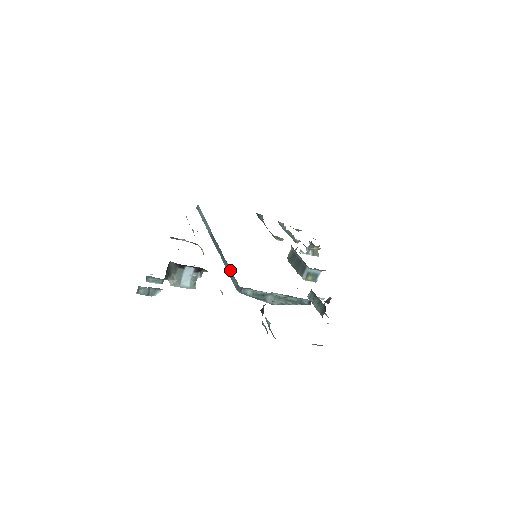
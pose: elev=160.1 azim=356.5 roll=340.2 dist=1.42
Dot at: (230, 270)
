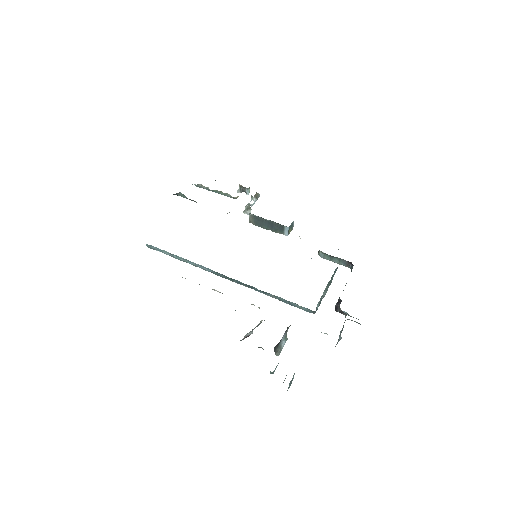
Dot at: (285, 300)
